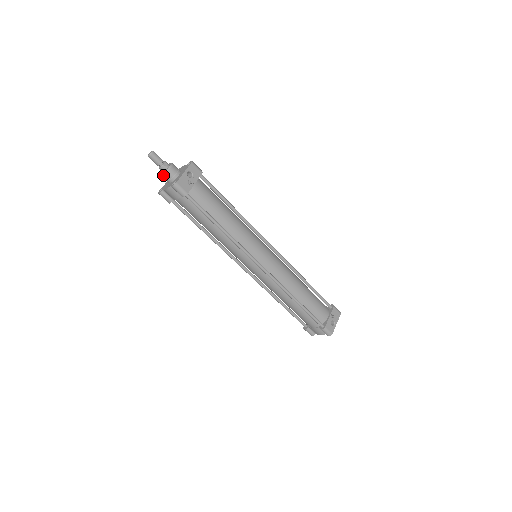
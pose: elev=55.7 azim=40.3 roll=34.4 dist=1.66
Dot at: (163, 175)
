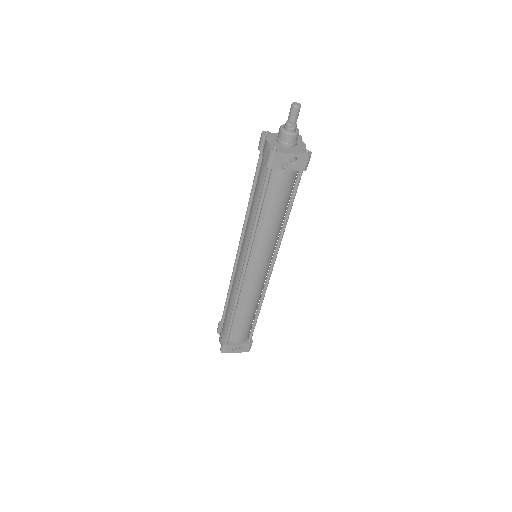
Dot at: (280, 130)
